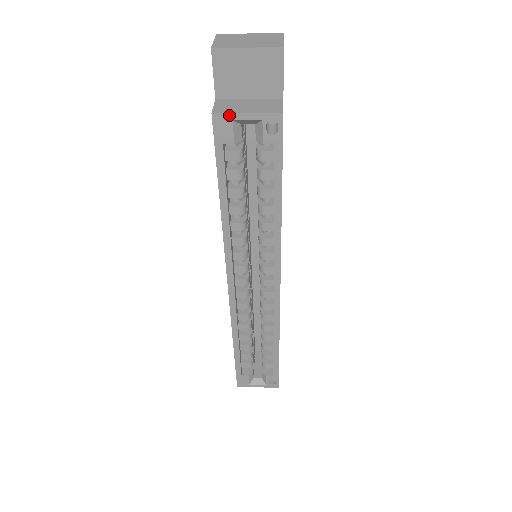
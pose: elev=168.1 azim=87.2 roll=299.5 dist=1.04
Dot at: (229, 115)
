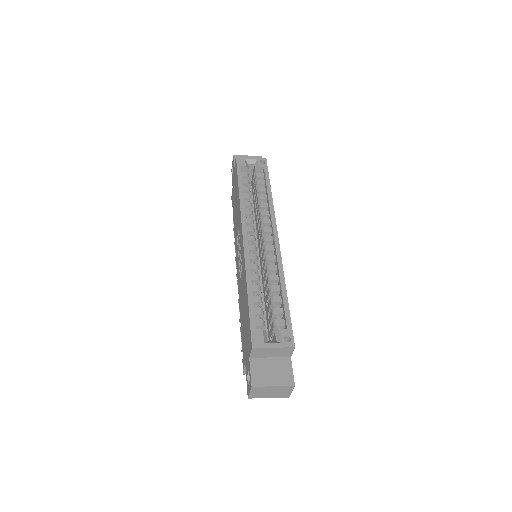
Dot at: (243, 157)
